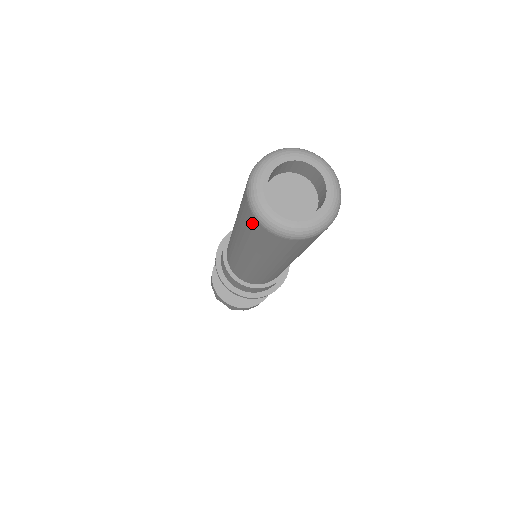
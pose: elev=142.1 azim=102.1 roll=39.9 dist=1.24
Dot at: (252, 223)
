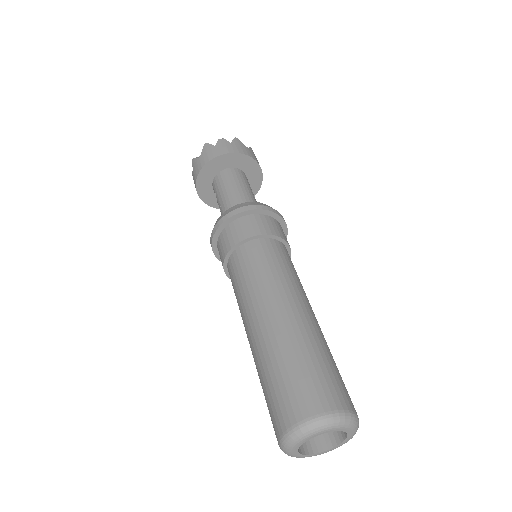
Dot at: occluded
